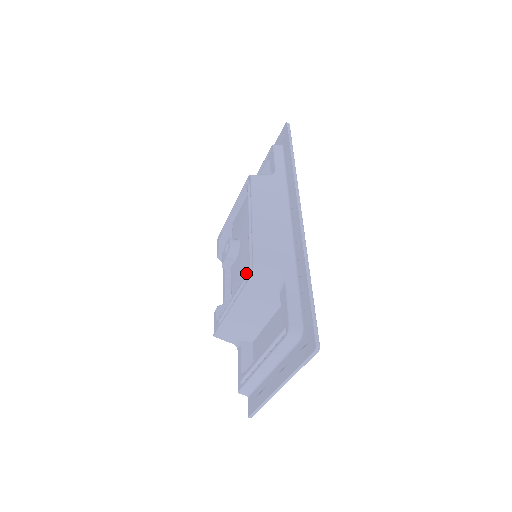
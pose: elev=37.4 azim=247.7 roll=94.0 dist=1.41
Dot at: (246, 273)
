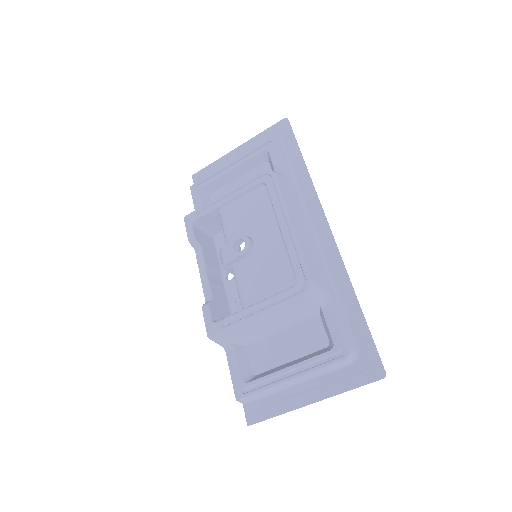
Dot at: (281, 283)
